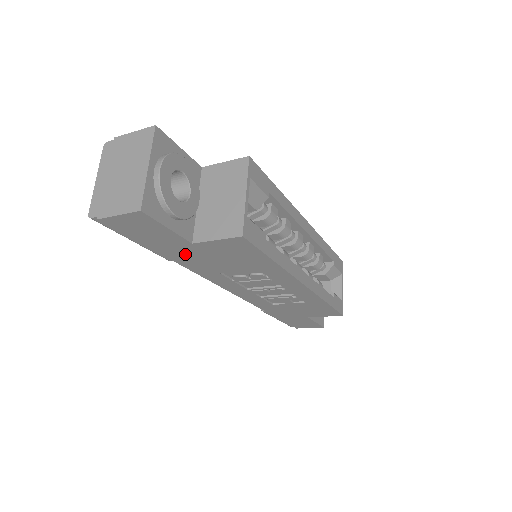
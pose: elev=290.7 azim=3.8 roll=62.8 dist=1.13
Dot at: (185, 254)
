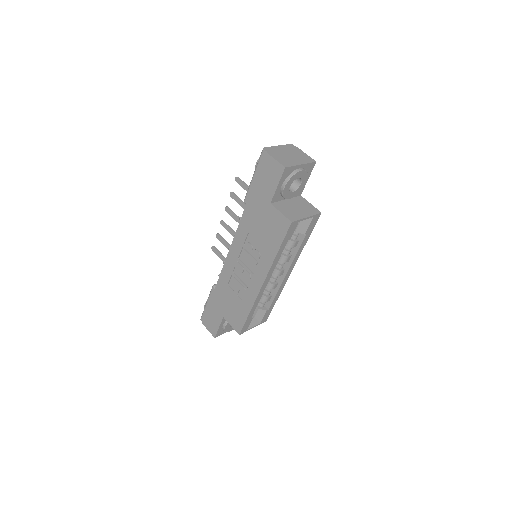
Dot at: (258, 205)
